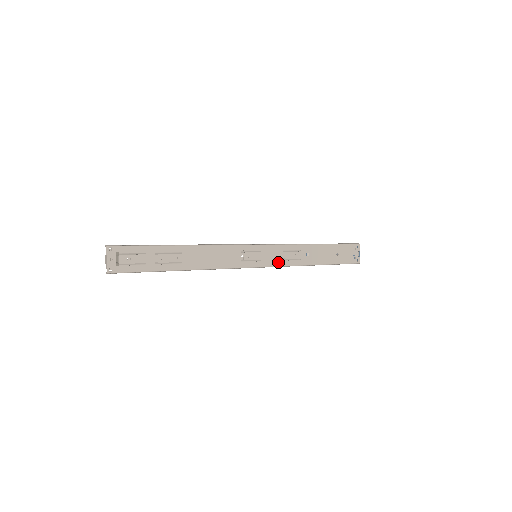
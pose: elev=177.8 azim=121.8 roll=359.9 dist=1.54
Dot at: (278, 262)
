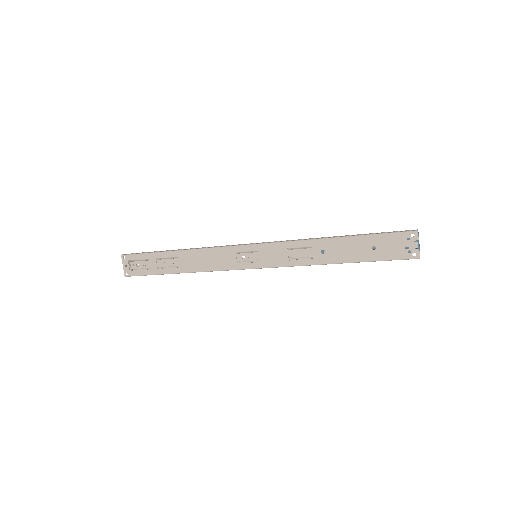
Dot at: (282, 262)
